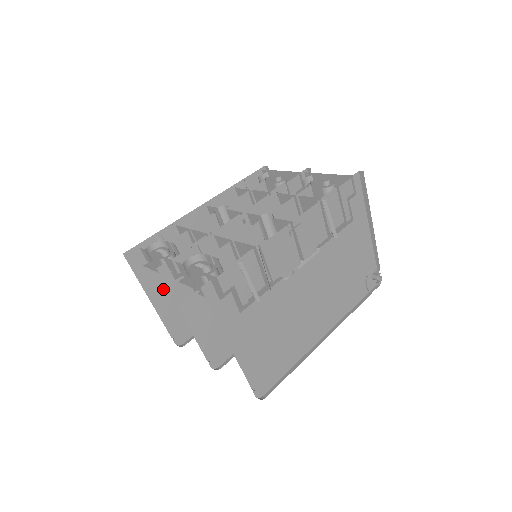
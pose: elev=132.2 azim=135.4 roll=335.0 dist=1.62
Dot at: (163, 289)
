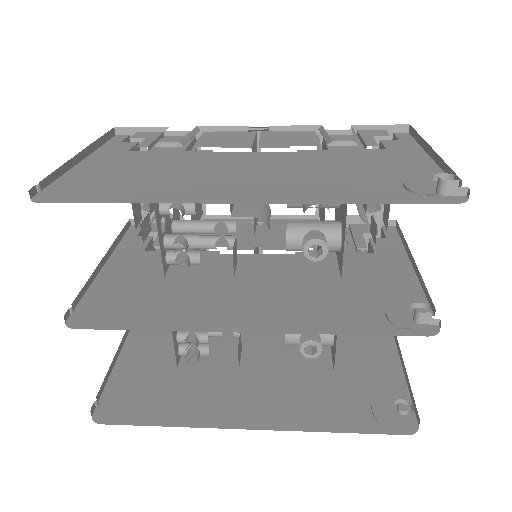
Dot at: (149, 345)
